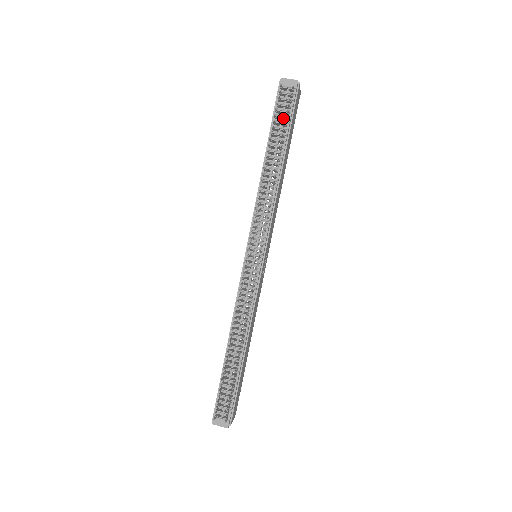
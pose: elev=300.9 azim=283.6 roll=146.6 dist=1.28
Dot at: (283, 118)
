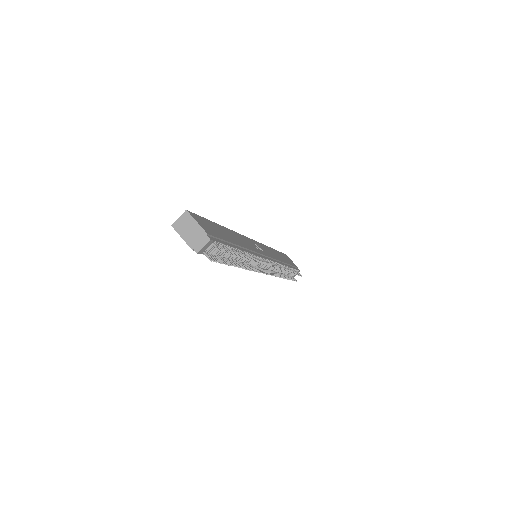
Dot at: occluded
